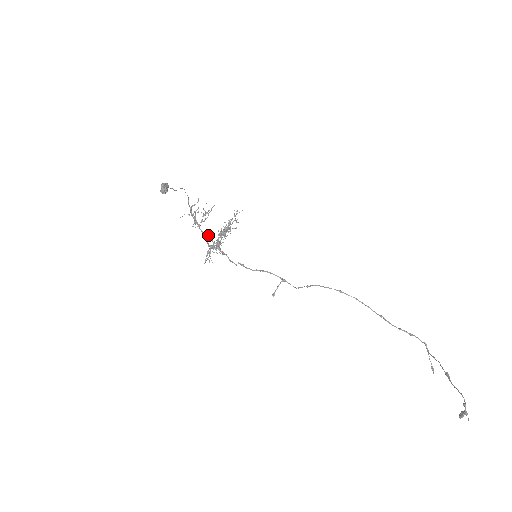
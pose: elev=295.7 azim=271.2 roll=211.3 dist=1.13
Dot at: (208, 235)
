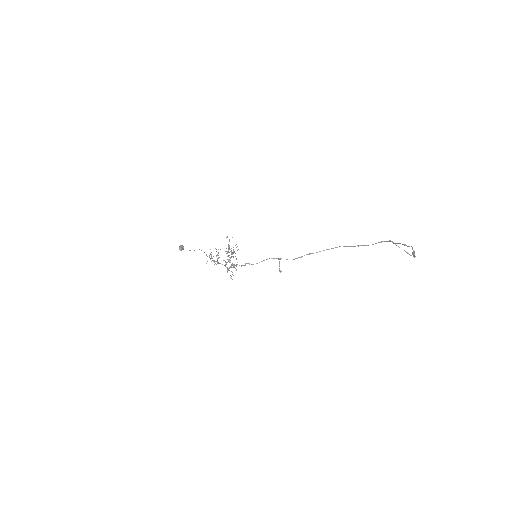
Dot at: occluded
